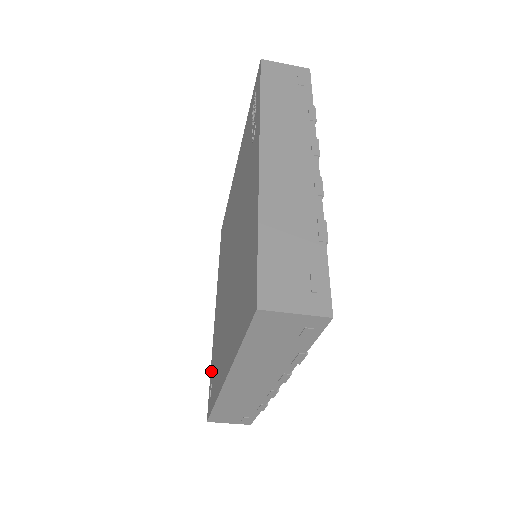
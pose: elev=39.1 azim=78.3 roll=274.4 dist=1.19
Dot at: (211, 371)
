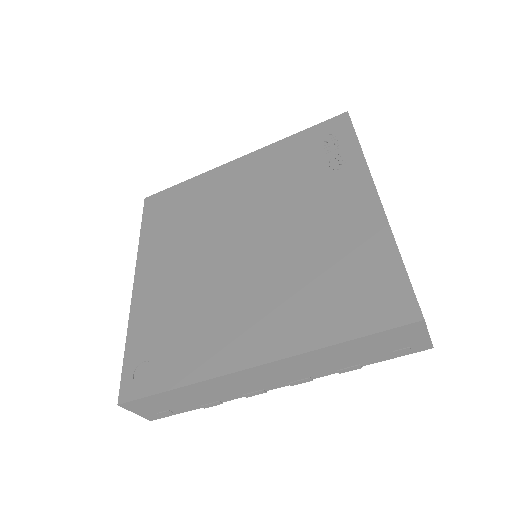
Dot at: (133, 347)
